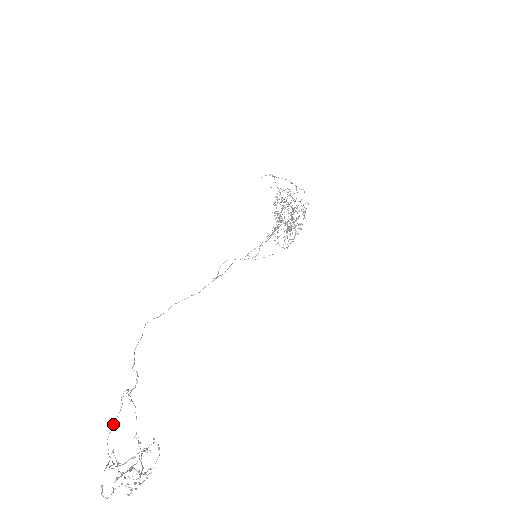
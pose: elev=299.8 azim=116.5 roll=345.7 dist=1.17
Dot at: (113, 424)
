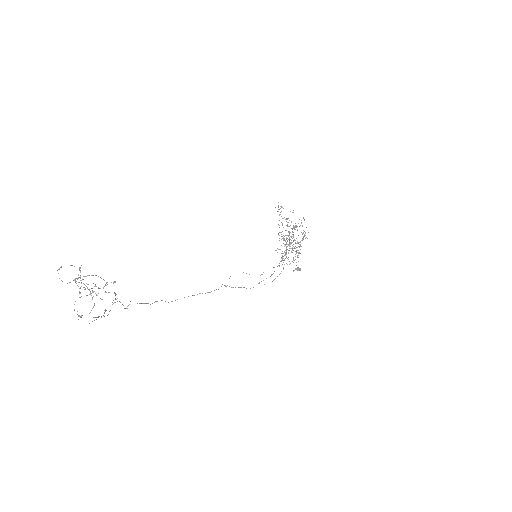
Dot at: (94, 320)
